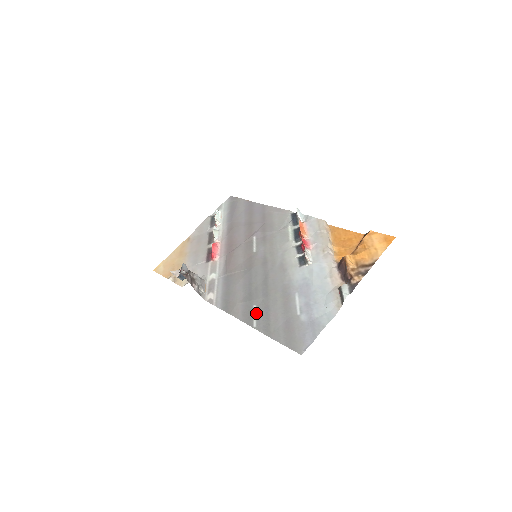
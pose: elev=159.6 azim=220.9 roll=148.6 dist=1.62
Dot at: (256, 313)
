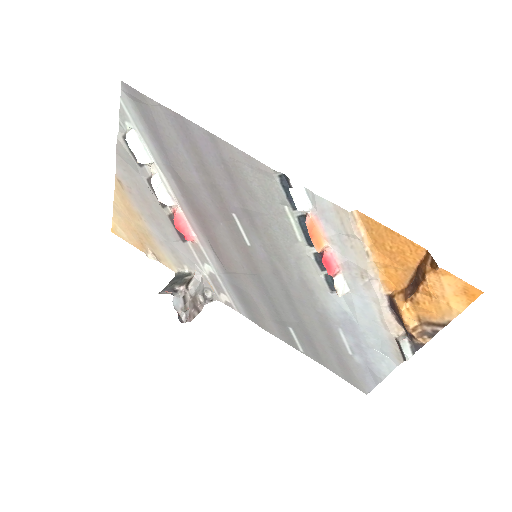
Dot at: (296, 338)
